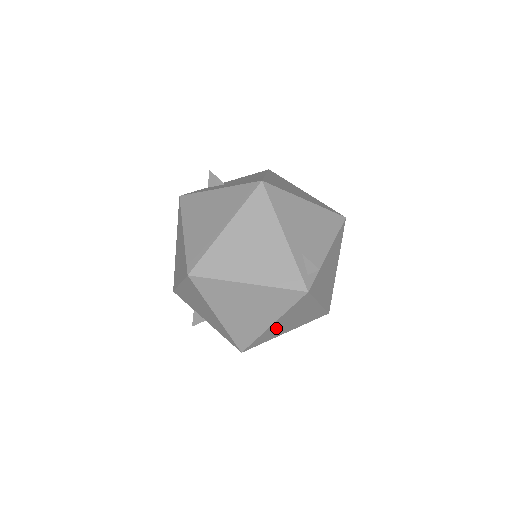
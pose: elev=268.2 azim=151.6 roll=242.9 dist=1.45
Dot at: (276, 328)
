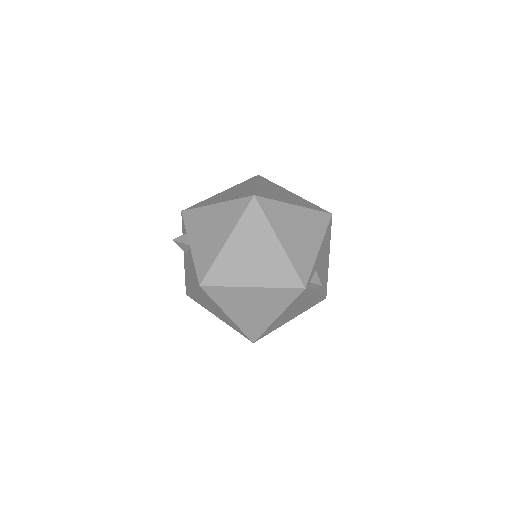
Dot at: (242, 297)
